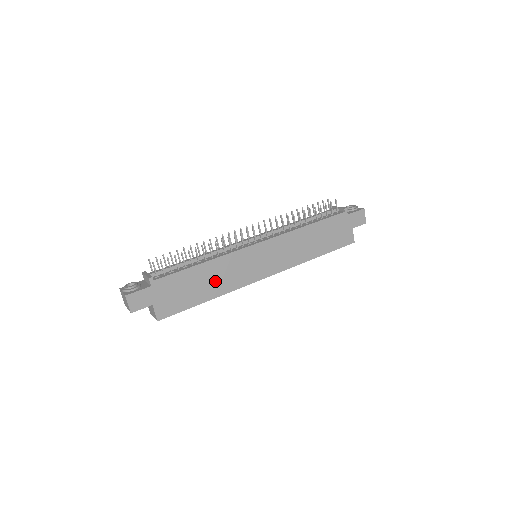
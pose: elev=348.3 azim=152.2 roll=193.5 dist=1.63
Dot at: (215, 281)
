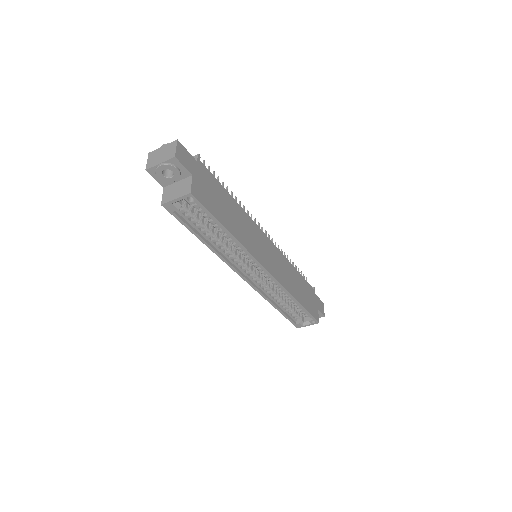
Dot at: (238, 224)
